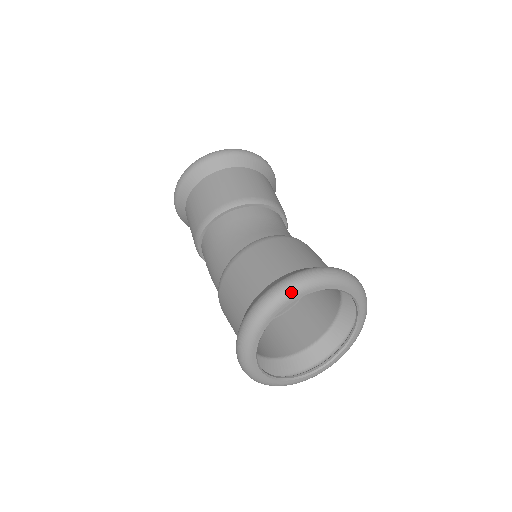
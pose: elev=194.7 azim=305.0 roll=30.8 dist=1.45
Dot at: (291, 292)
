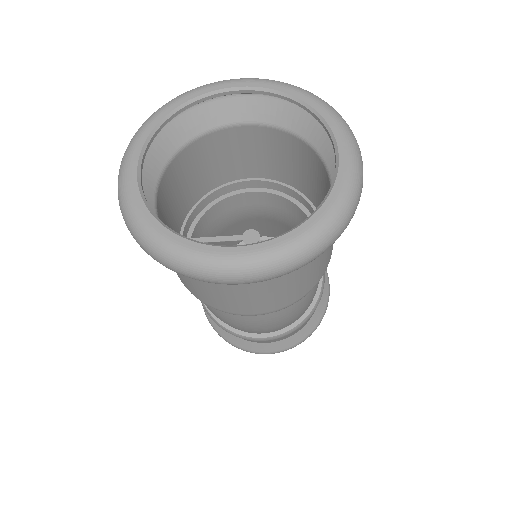
Dot at: (160, 108)
